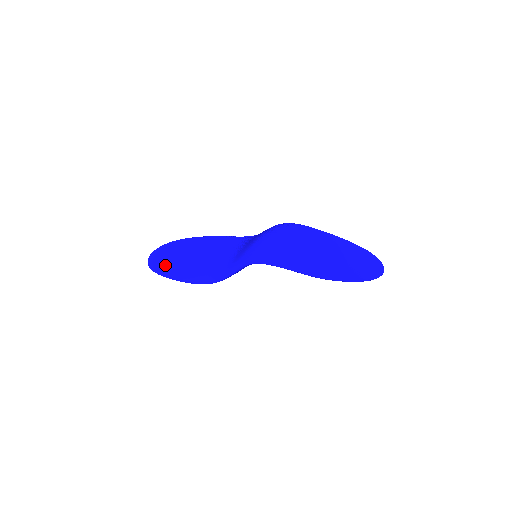
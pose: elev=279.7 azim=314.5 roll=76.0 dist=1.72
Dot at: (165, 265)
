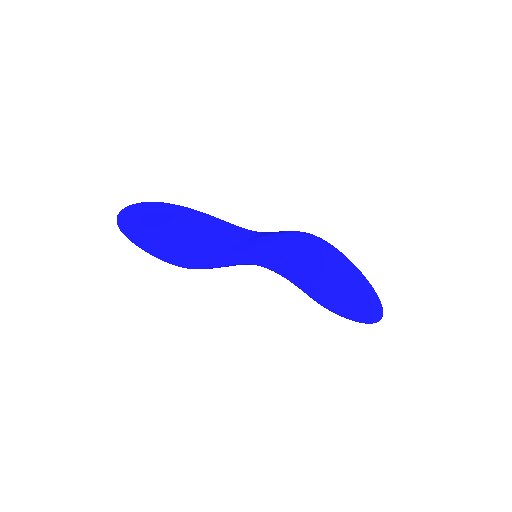
Dot at: (139, 227)
